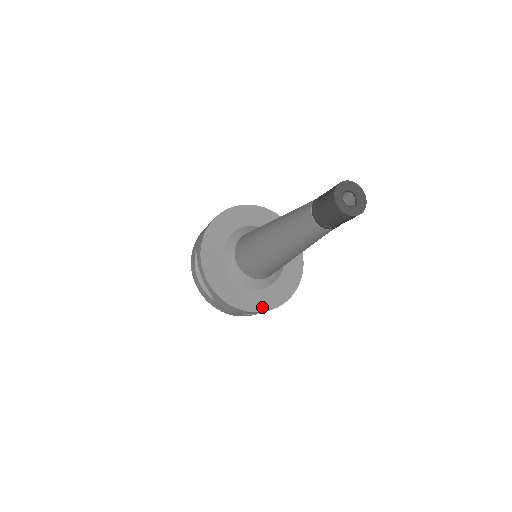
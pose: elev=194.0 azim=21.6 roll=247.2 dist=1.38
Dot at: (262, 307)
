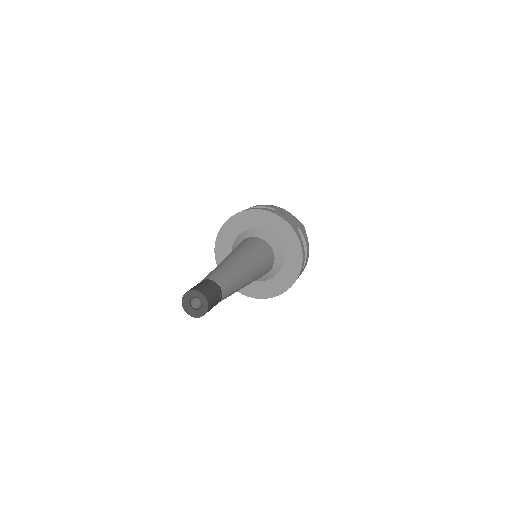
Dot at: (255, 295)
